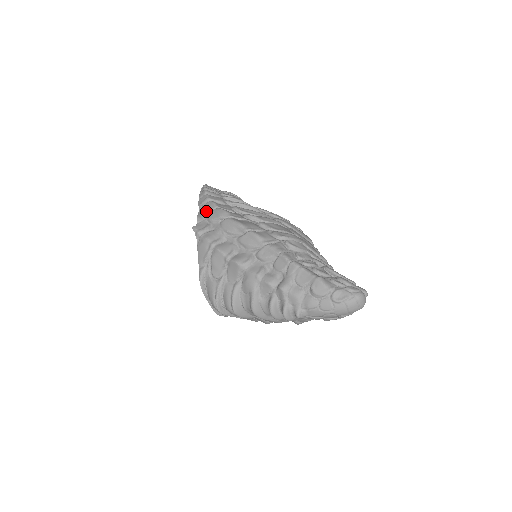
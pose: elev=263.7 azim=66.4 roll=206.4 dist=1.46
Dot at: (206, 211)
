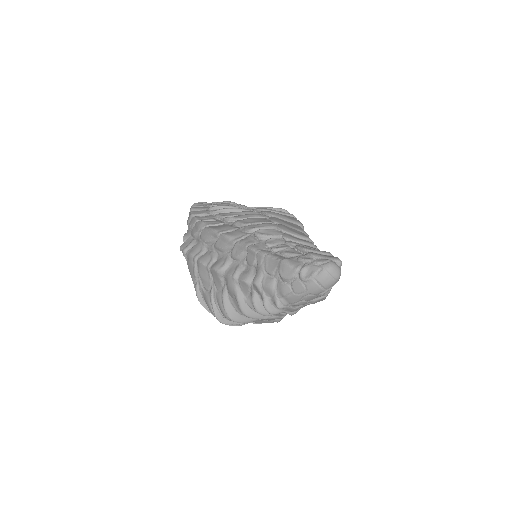
Dot at: (191, 228)
